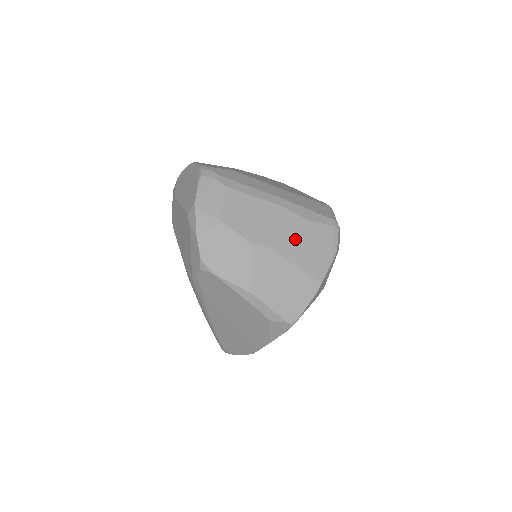
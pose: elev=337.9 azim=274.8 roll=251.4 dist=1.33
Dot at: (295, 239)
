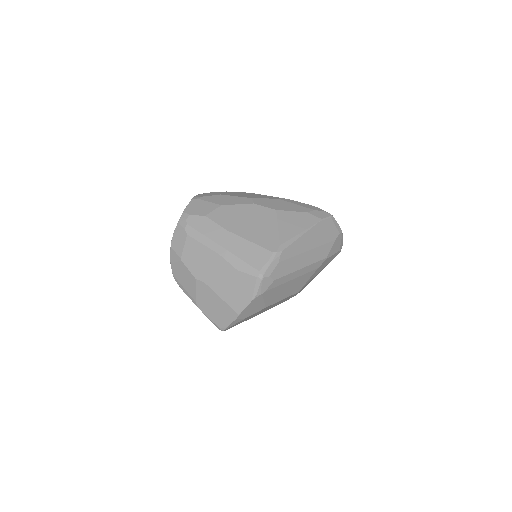
Dot at: (225, 282)
